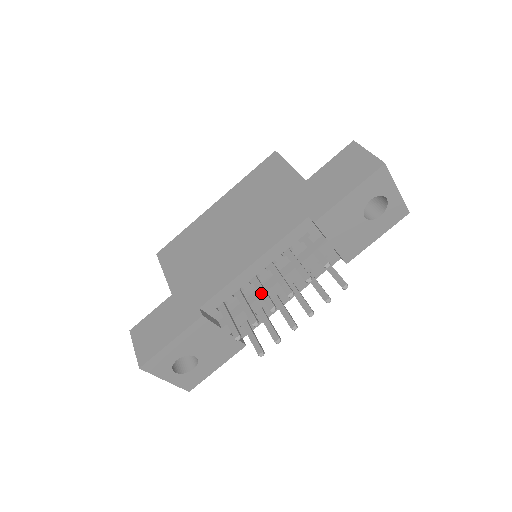
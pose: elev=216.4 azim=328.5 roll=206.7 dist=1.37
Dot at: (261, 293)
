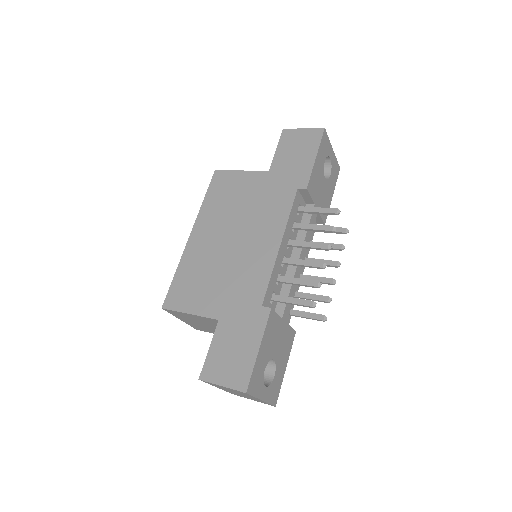
Dot at: (302, 263)
